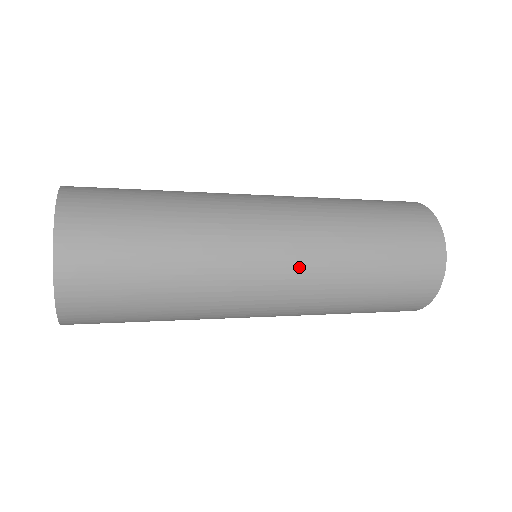
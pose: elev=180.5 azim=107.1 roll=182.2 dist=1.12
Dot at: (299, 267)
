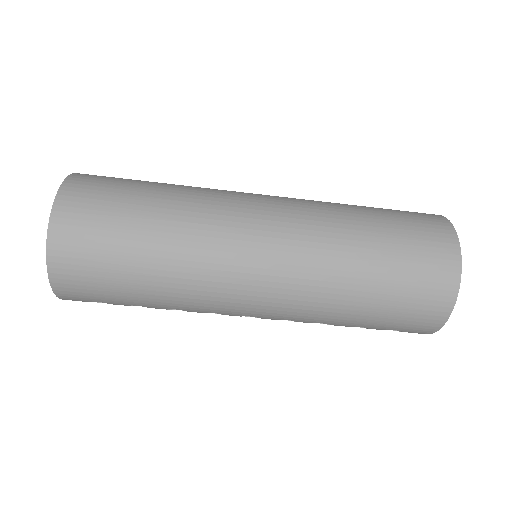
Dot at: (286, 258)
